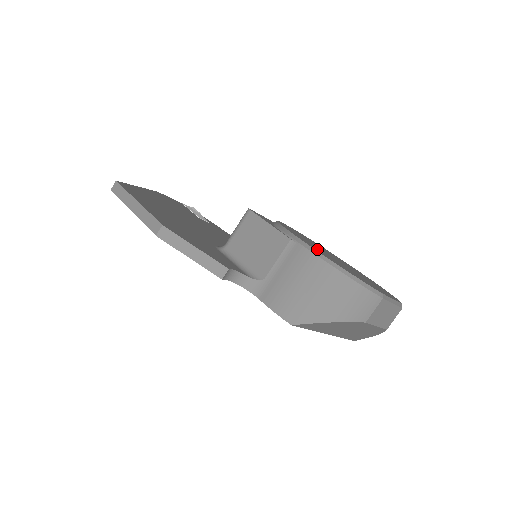
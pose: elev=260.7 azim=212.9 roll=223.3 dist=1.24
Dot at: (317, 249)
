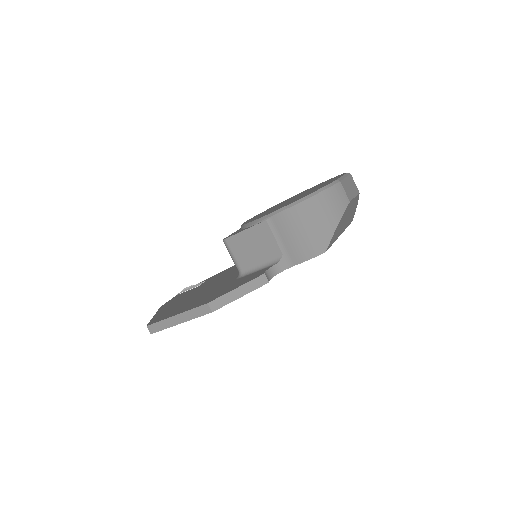
Dot at: occluded
